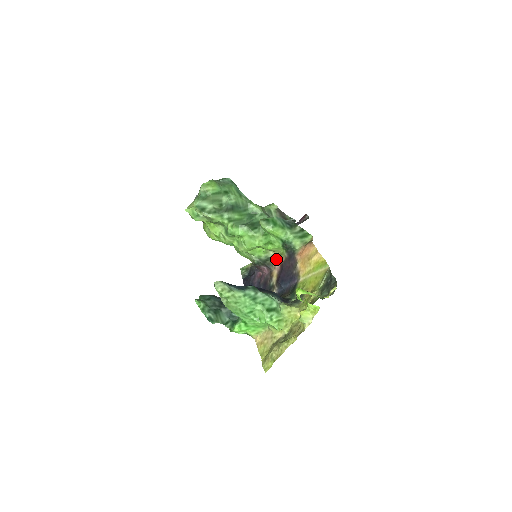
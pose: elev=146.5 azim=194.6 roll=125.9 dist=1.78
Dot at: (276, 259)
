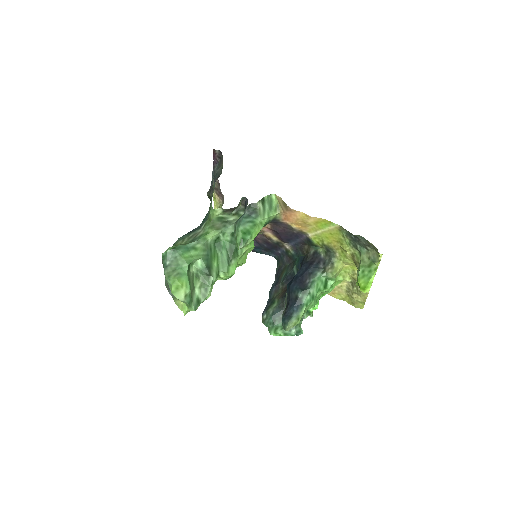
Dot at: occluded
